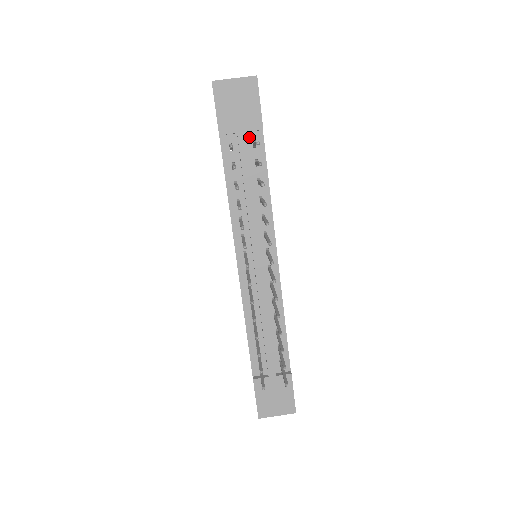
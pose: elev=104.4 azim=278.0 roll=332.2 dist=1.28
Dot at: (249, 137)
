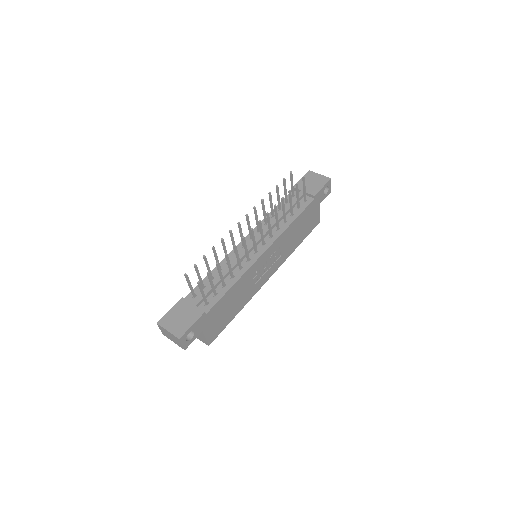
Dot at: occluded
